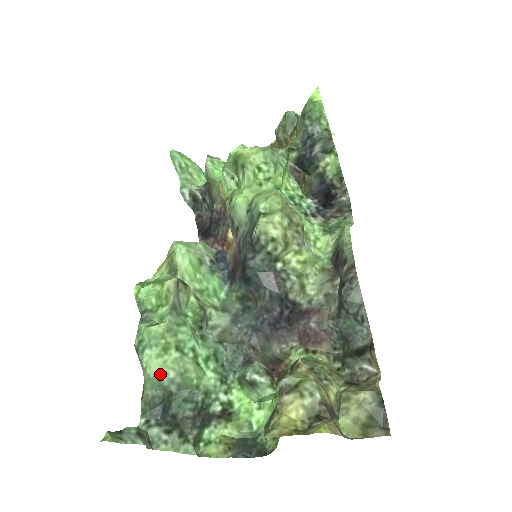
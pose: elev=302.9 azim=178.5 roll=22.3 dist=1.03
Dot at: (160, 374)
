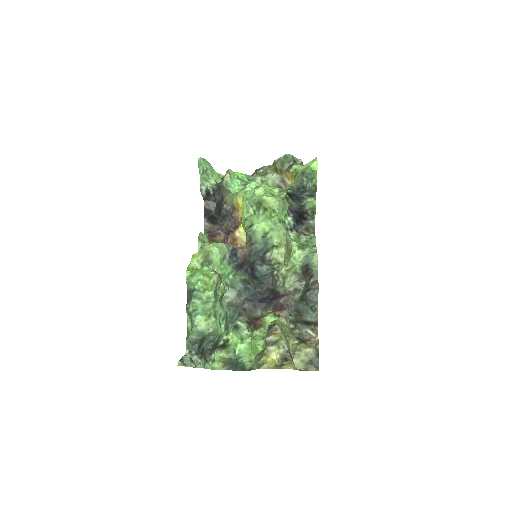
Dot at: (205, 330)
